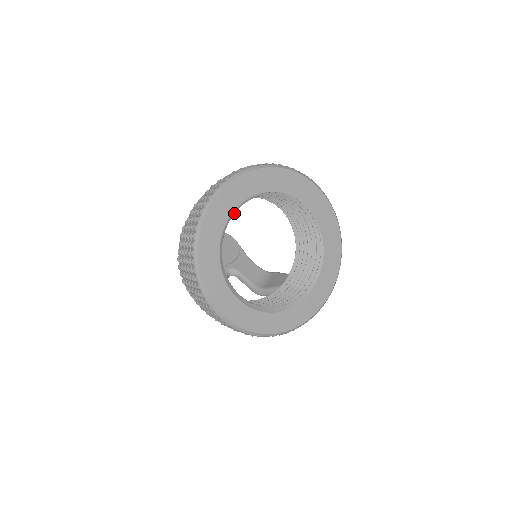
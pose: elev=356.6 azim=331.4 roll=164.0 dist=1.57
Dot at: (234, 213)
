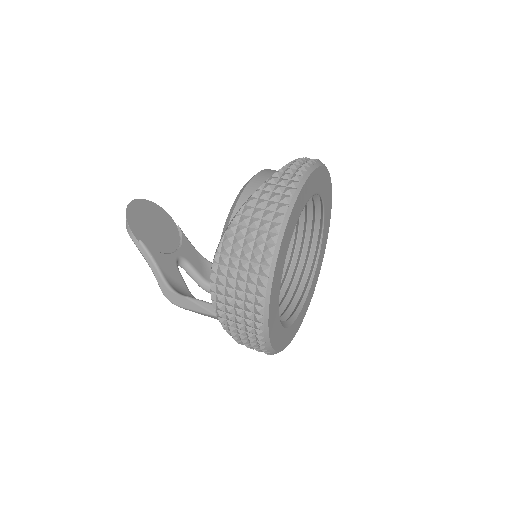
Dot at: occluded
